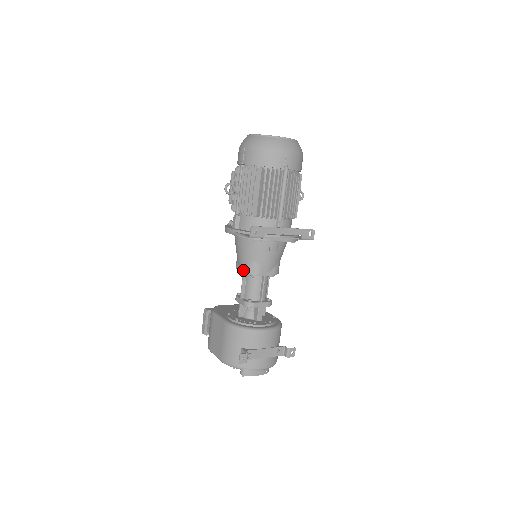
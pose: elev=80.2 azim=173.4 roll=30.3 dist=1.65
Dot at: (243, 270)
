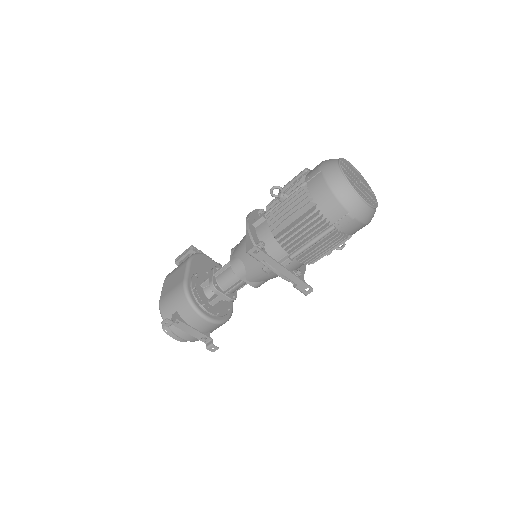
Dot at: (231, 260)
